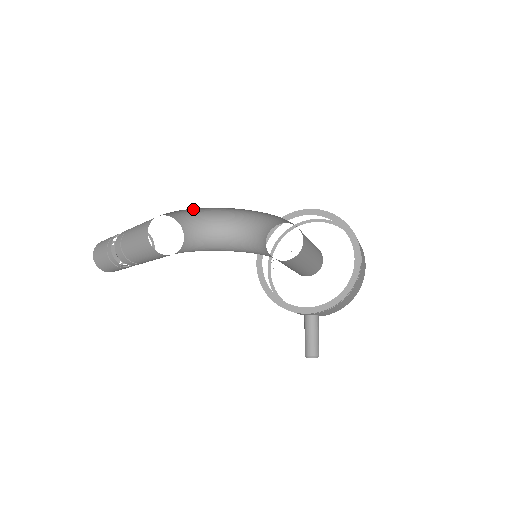
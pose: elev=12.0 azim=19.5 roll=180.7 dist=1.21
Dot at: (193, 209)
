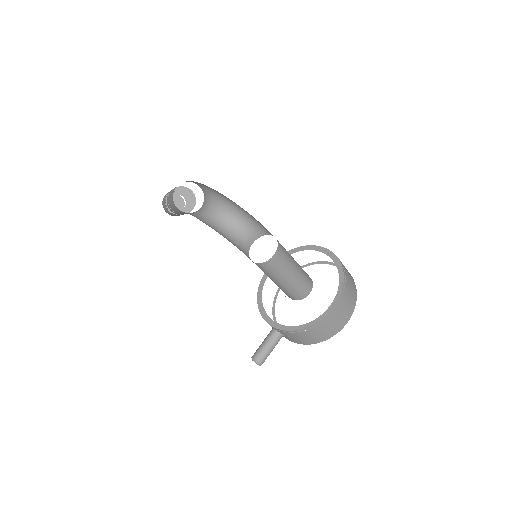
Dot at: (208, 187)
